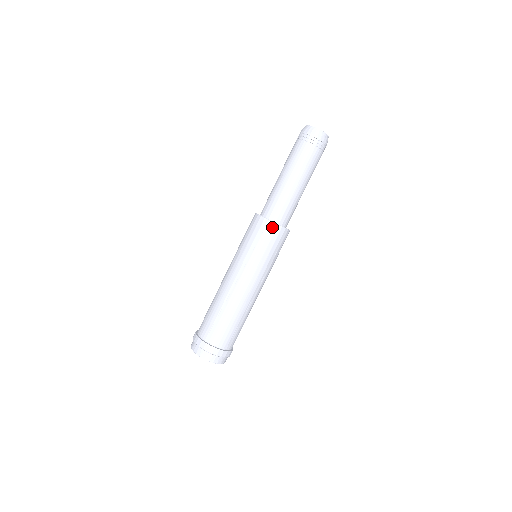
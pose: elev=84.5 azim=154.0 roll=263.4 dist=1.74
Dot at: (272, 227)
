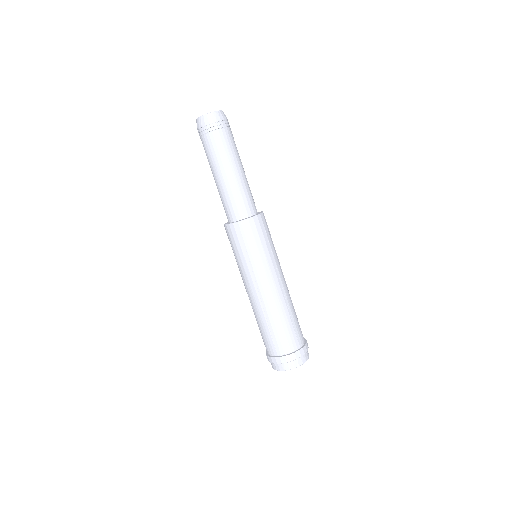
Dot at: (245, 225)
